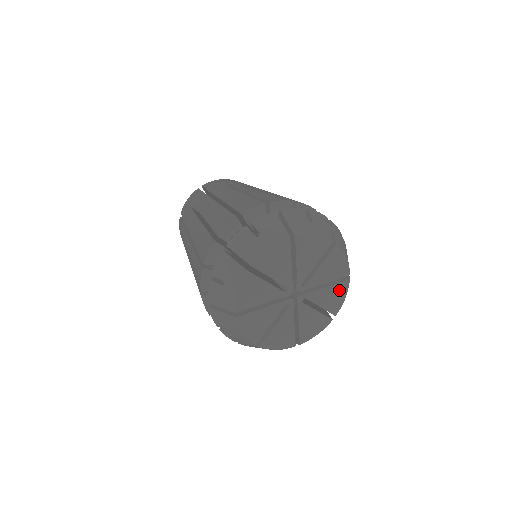
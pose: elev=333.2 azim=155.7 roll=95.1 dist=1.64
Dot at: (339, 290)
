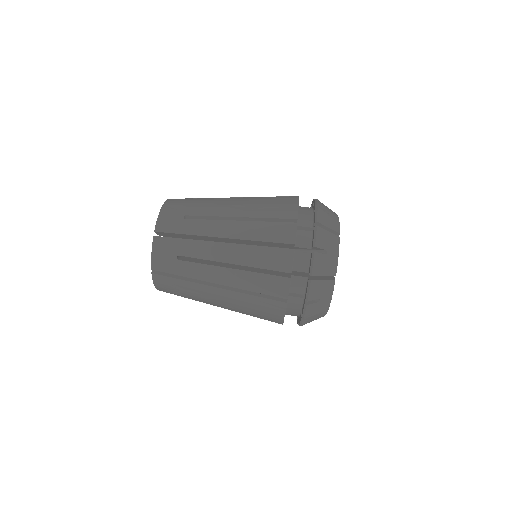
Dot at: occluded
